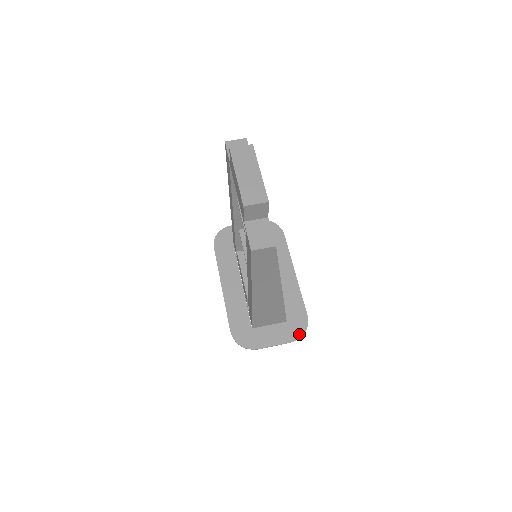
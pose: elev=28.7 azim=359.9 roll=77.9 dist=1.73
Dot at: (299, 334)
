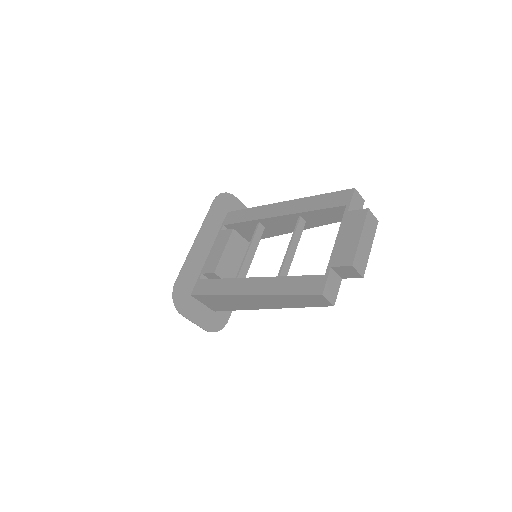
Dot at: (215, 329)
